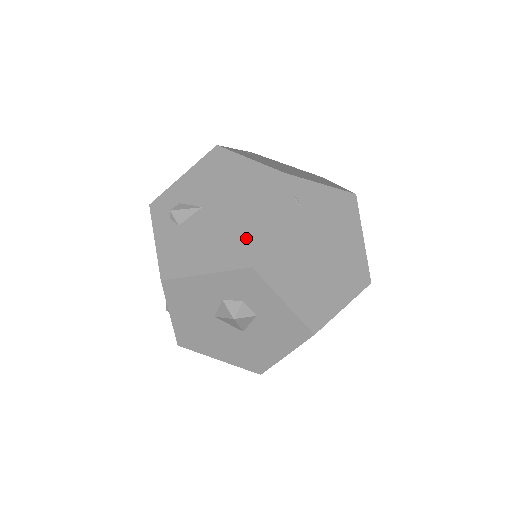
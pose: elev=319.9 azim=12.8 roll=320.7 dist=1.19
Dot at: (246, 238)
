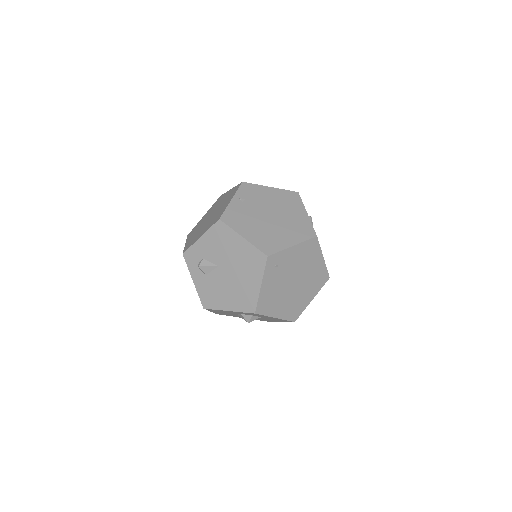
Dot at: (249, 295)
